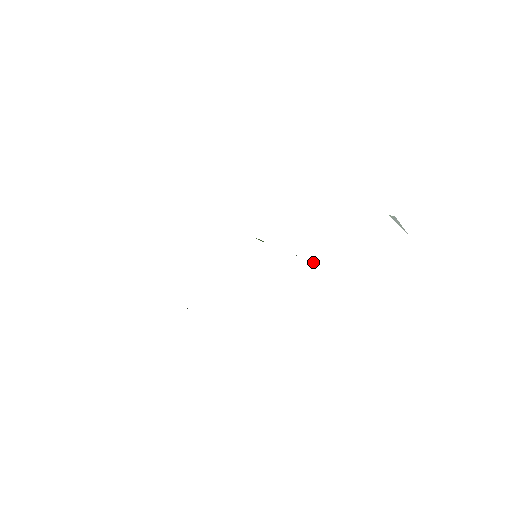
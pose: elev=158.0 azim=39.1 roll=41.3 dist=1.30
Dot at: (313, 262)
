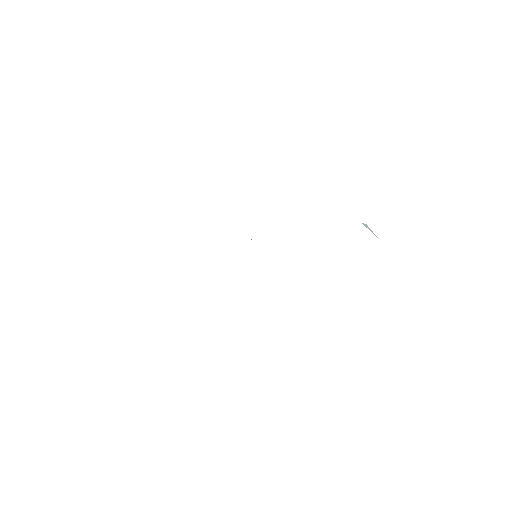
Dot at: occluded
